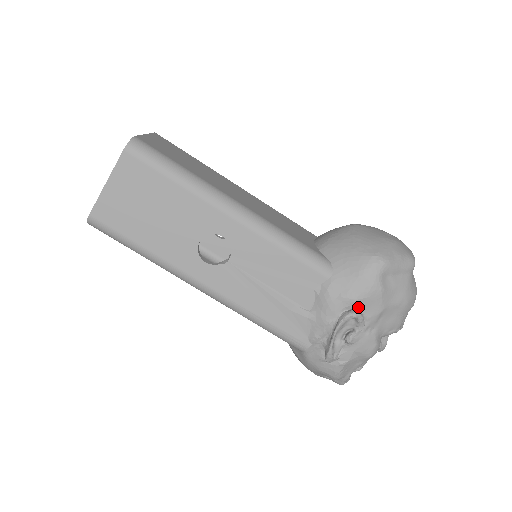
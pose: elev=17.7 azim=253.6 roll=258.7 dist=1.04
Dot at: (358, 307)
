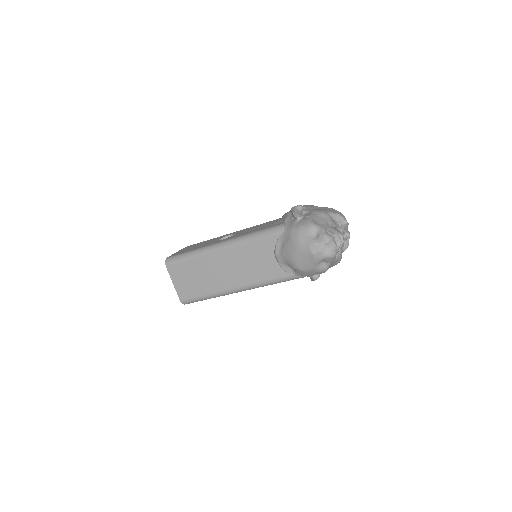
Dot at: occluded
